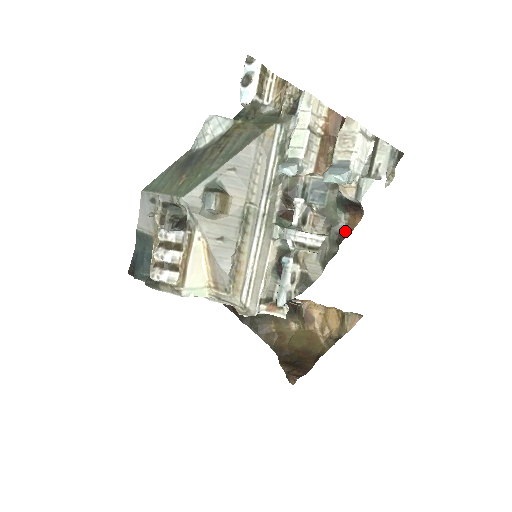
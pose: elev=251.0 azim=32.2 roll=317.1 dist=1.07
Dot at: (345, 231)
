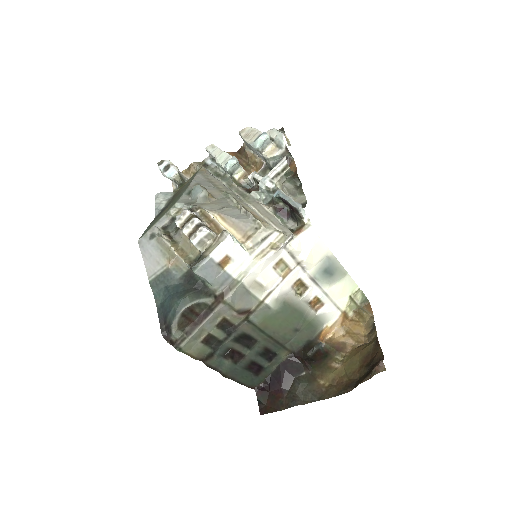
Dot at: (293, 174)
